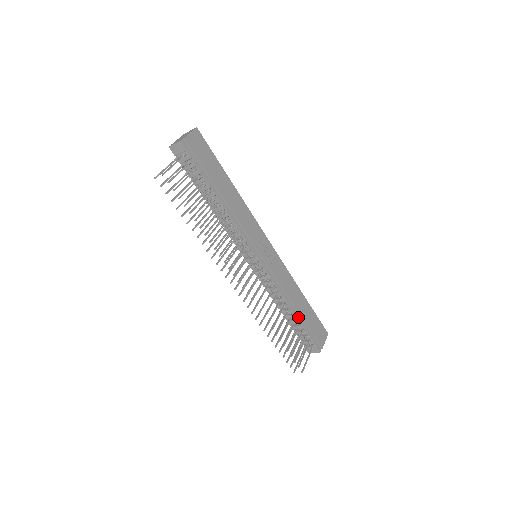
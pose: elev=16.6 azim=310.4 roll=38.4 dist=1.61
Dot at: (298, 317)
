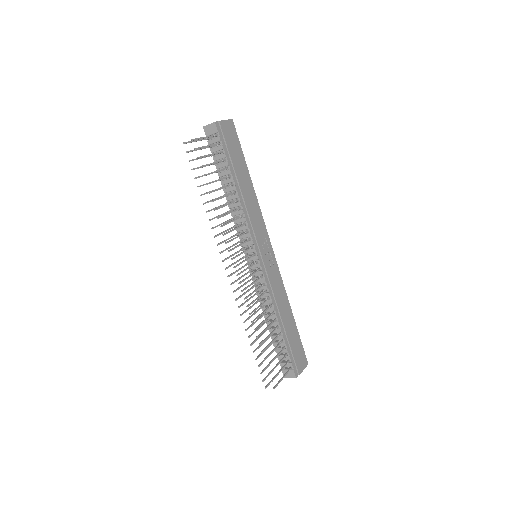
Dot at: (282, 331)
